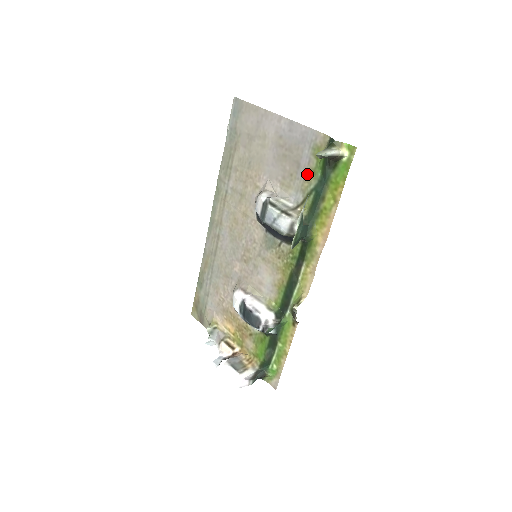
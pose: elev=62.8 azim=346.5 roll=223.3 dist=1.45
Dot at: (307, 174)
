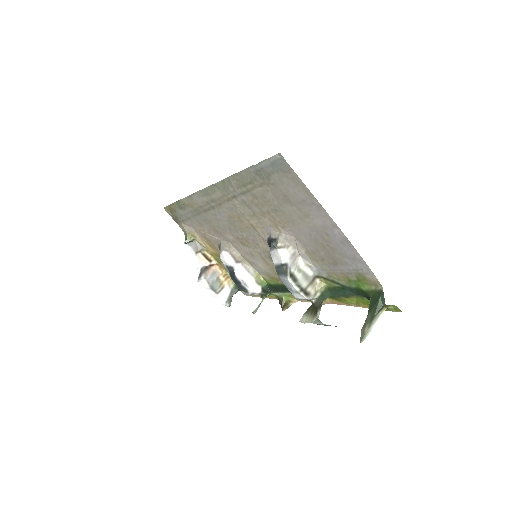
Dot at: (341, 275)
